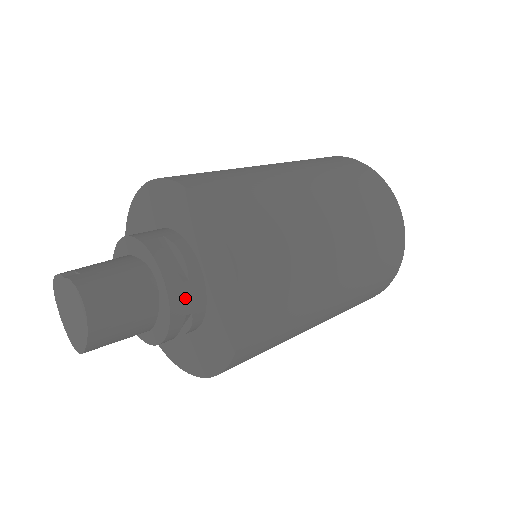
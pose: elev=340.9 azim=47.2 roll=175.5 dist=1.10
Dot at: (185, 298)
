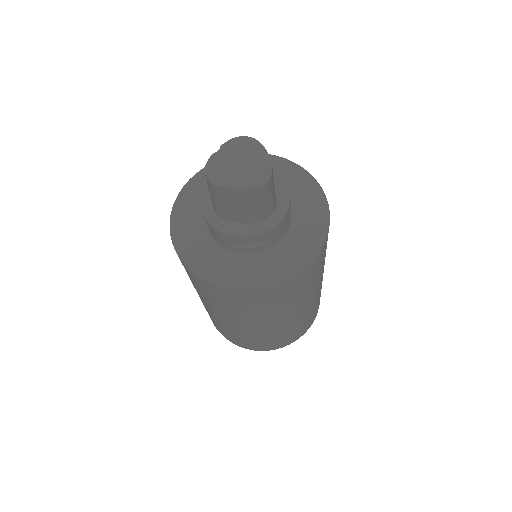
Dot at: occluded
